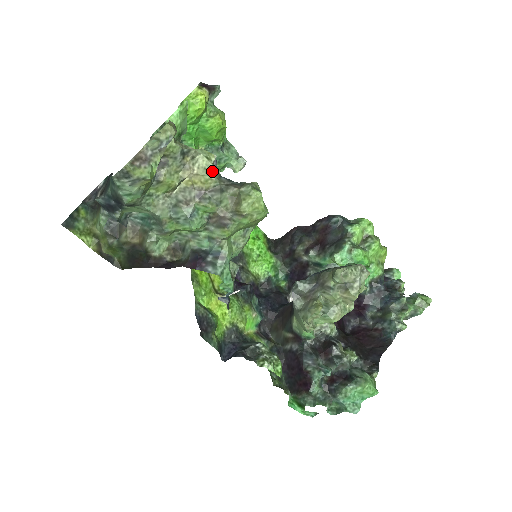
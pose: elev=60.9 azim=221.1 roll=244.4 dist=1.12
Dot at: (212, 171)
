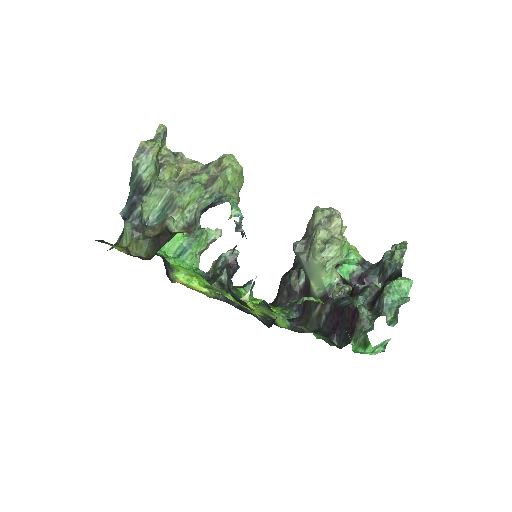
Dot at: (196, 161)
